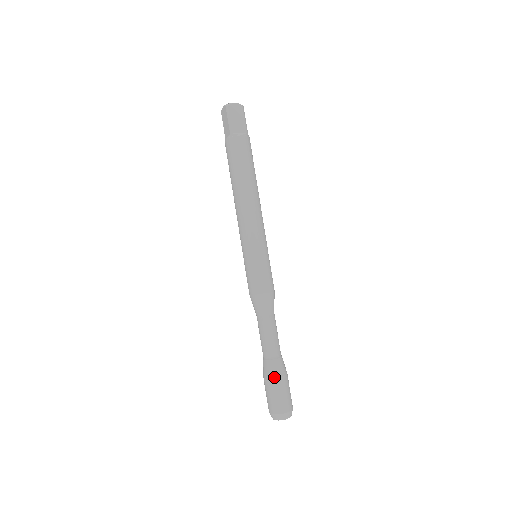
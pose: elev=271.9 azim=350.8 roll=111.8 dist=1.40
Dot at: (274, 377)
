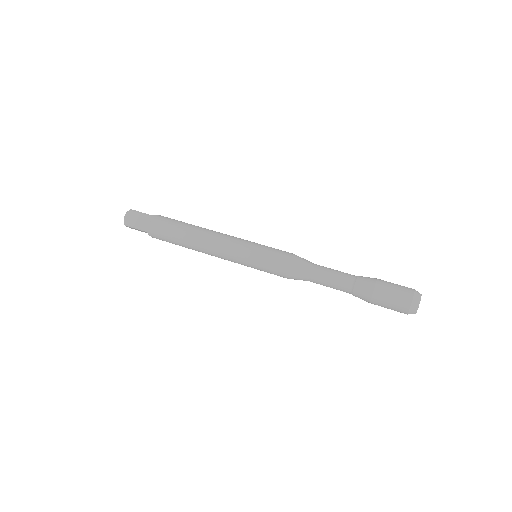
Dot at: (370, 295)
